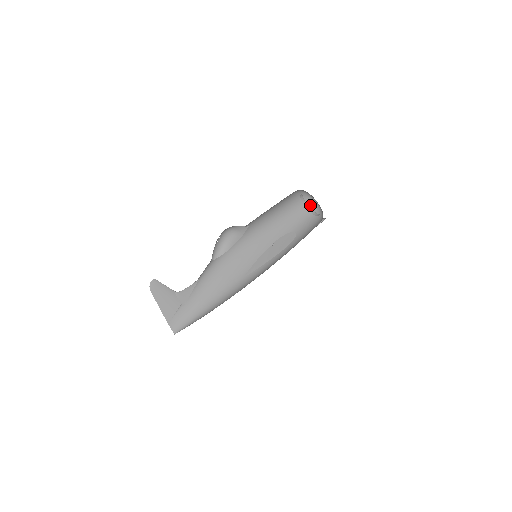
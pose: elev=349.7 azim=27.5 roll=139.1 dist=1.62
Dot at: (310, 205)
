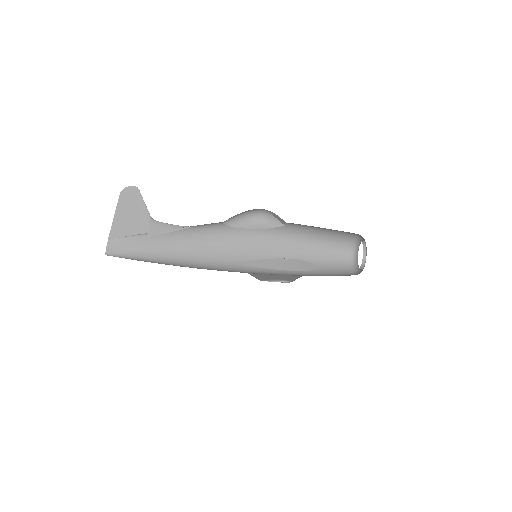
Dot at: (347, 256)
